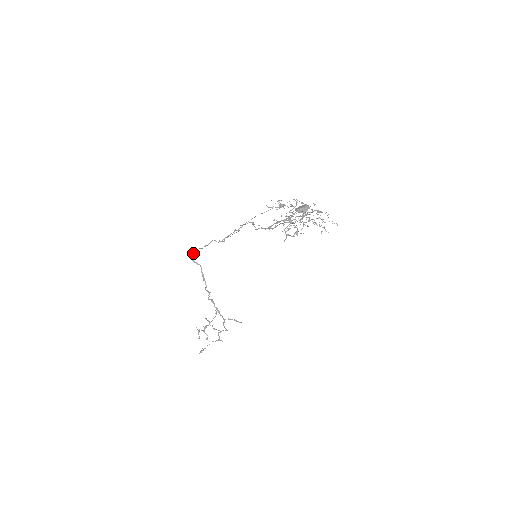
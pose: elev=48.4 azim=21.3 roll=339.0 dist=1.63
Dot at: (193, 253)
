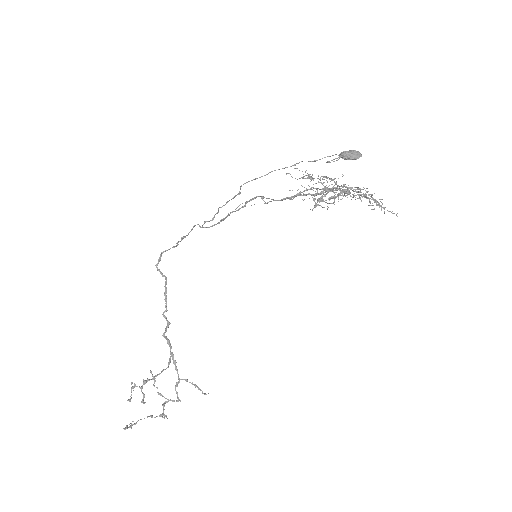
Dot at: (161, 254)
